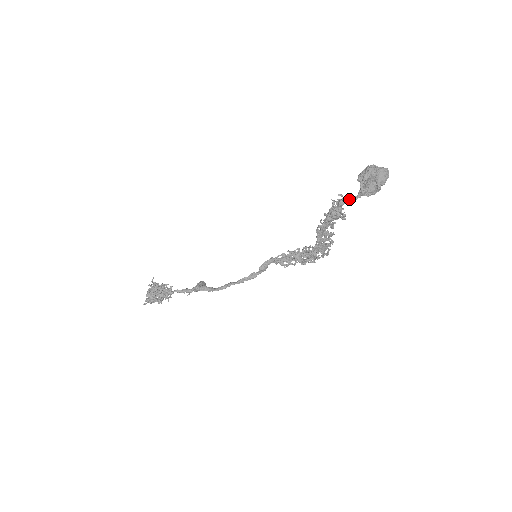
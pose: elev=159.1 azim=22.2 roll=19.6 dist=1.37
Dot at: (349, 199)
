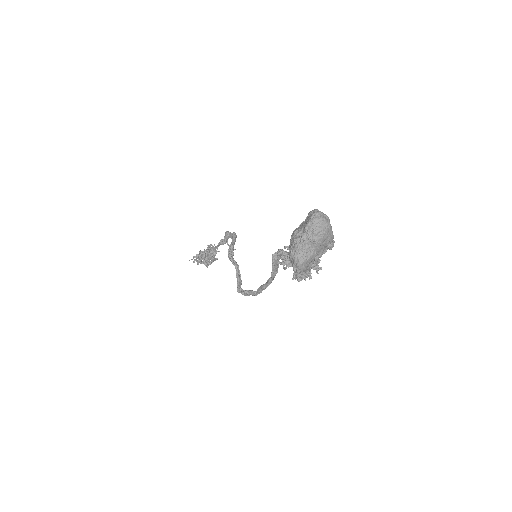
Dot at: occluded
